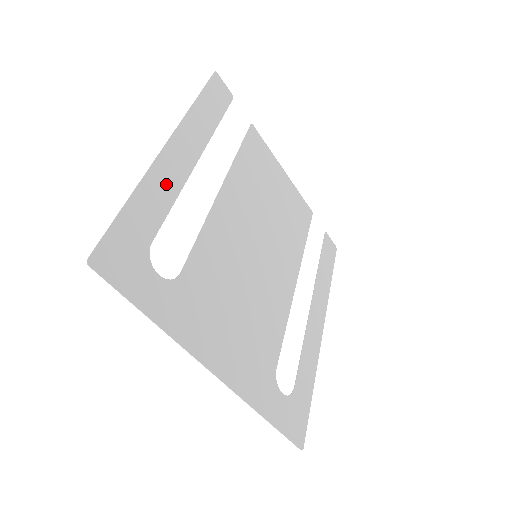
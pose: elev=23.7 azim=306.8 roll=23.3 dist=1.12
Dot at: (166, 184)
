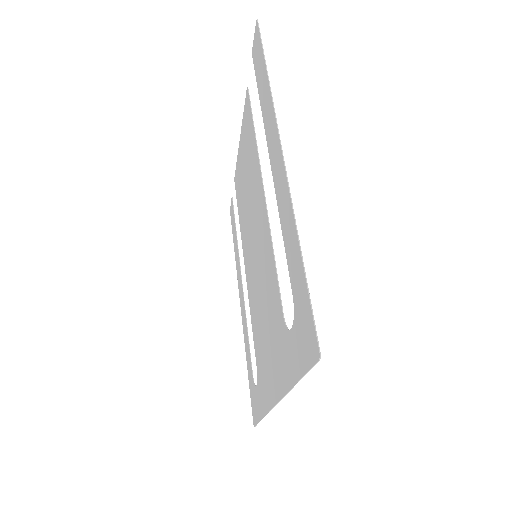
Dot at: (285, 210)
